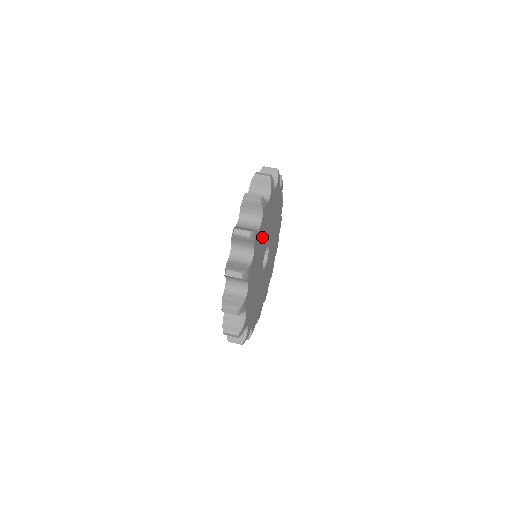
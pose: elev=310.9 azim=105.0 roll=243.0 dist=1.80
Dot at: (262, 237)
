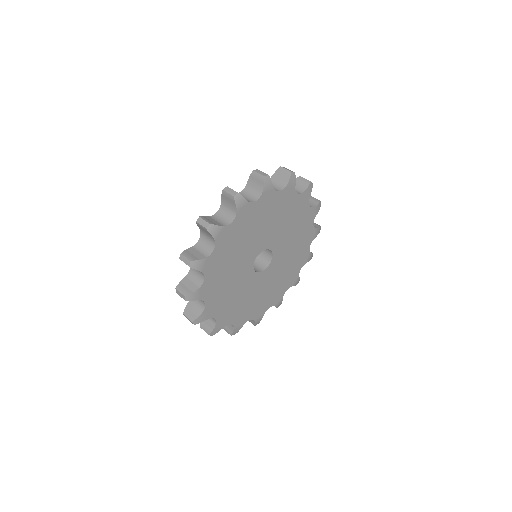
Dot at: (286, 216)
